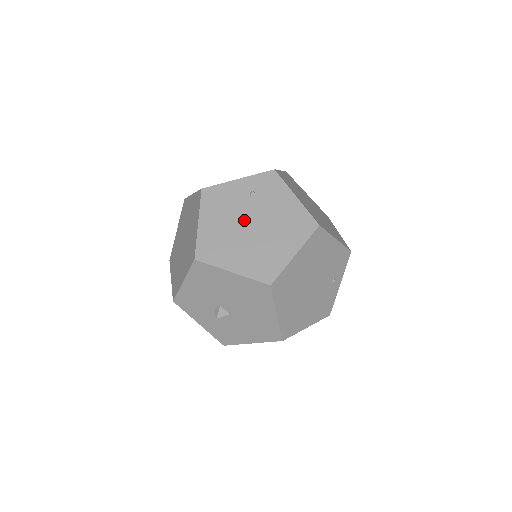
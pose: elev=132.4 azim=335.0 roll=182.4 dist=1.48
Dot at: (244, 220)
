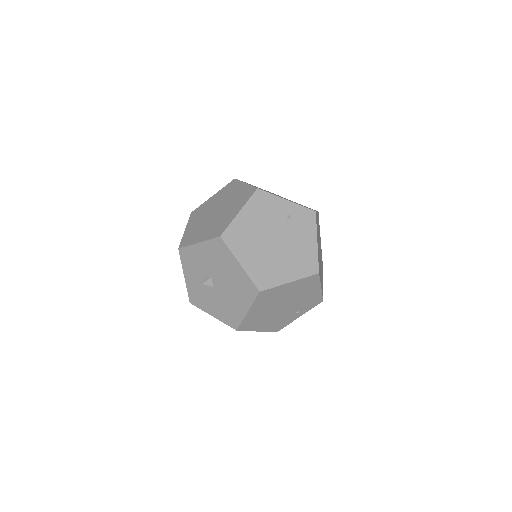
Dot at: (272, 233)
